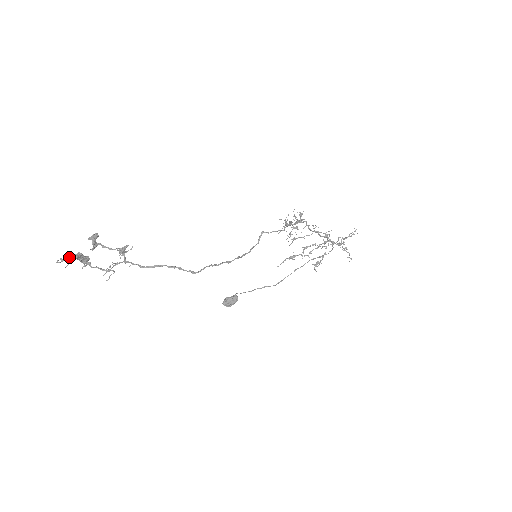
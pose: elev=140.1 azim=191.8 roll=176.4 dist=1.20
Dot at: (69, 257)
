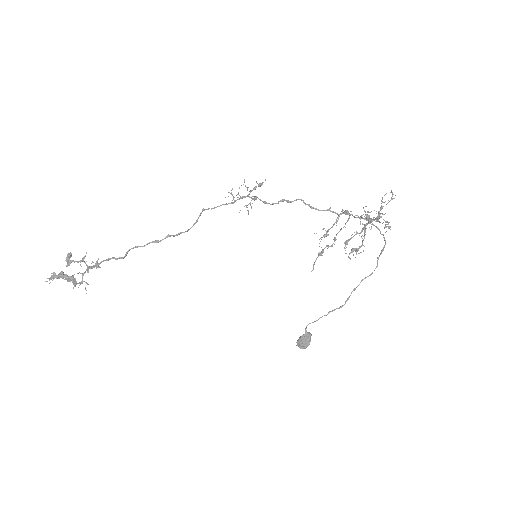
Dot at: (54, 276)
